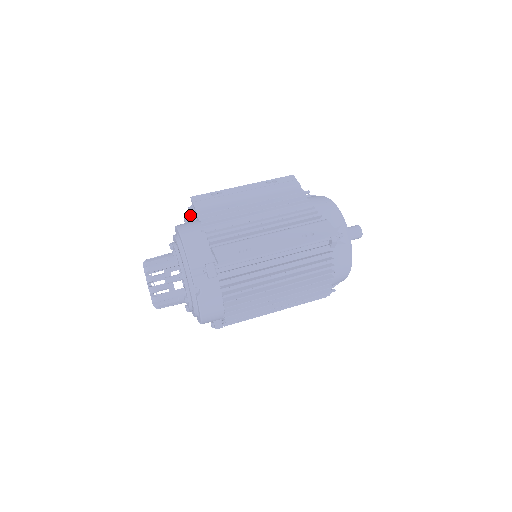
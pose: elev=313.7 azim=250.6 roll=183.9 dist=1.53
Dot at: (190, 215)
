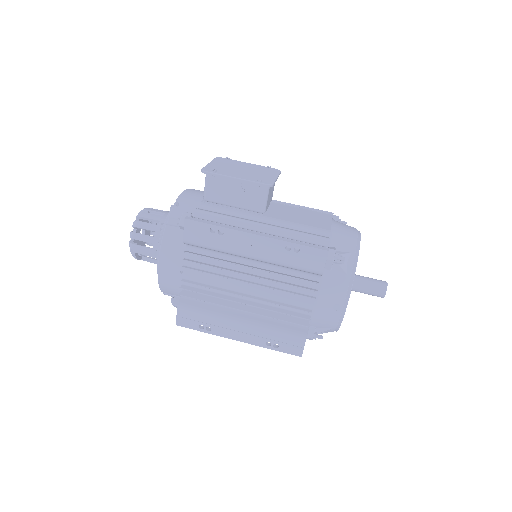
Dot at: (183, 227)
